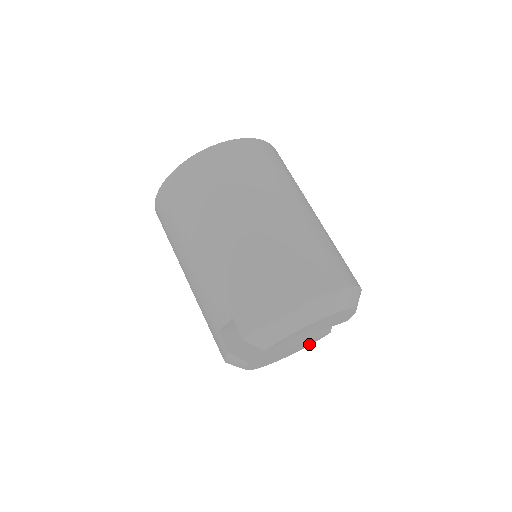
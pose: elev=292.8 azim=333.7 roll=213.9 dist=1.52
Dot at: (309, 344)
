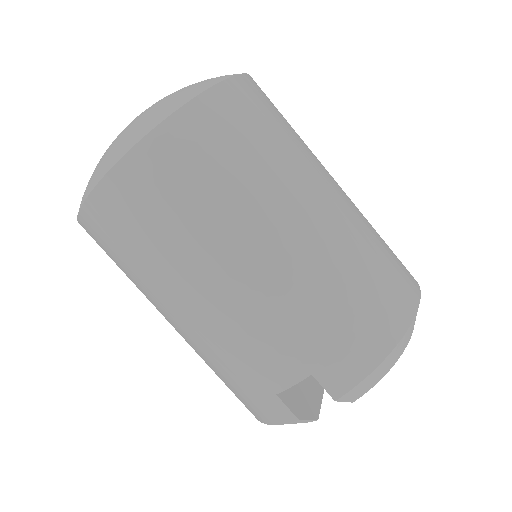
Dot at: occluded
